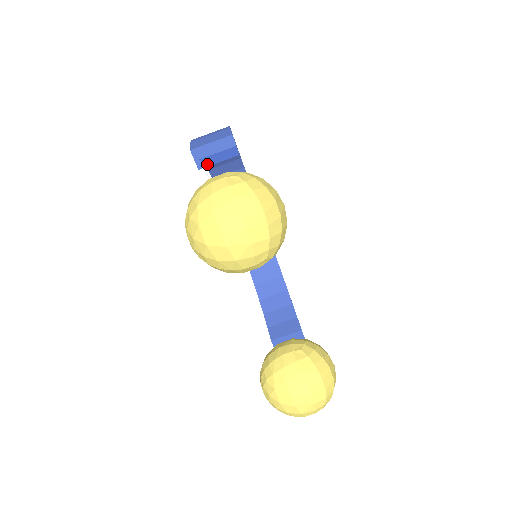
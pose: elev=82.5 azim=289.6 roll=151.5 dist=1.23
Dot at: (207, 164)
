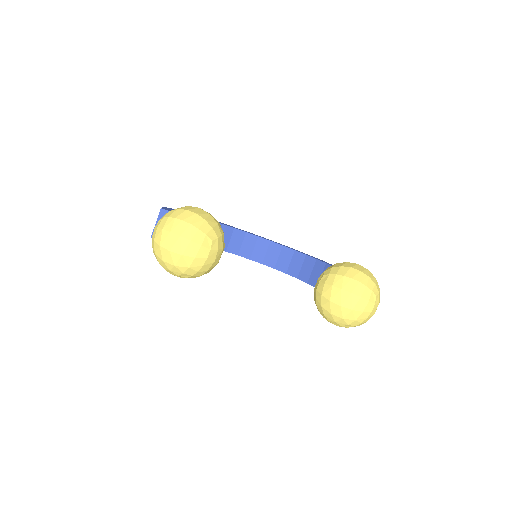
Dot at: occluded
